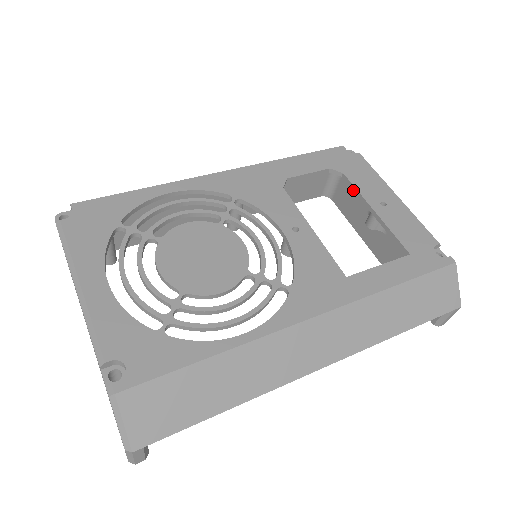
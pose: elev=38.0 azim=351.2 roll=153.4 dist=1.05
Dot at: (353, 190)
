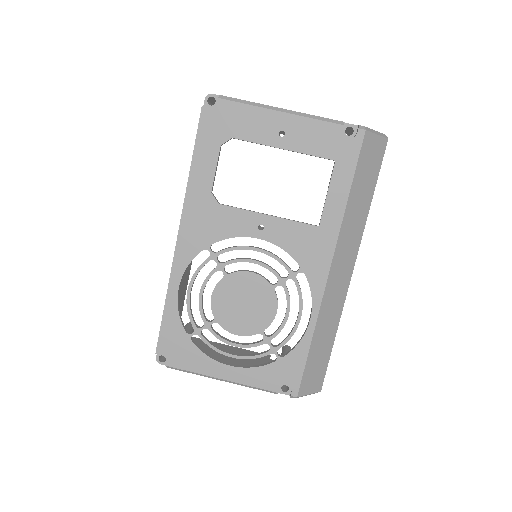
Dot at: occluded
